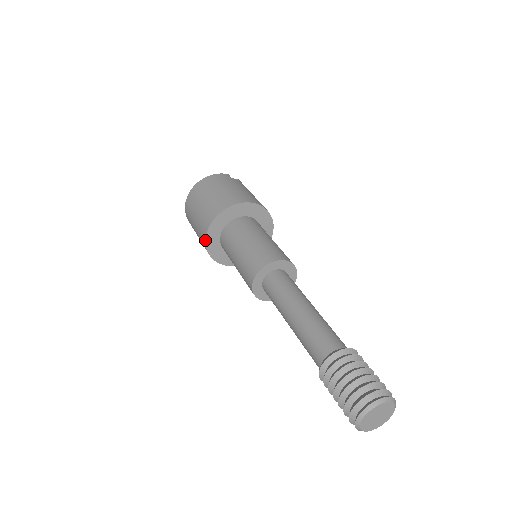
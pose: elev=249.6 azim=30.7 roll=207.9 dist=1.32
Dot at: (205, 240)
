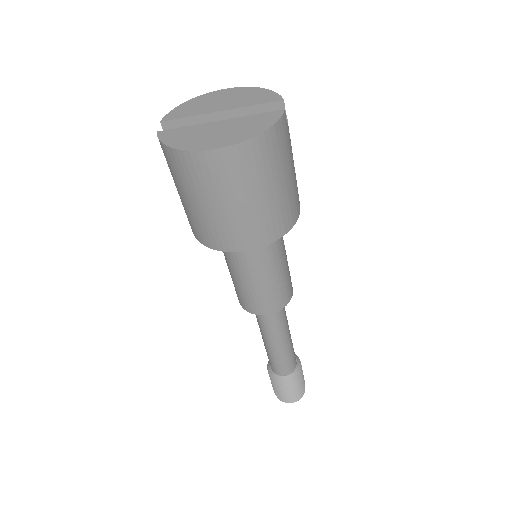
Dot at: (217, 250)
